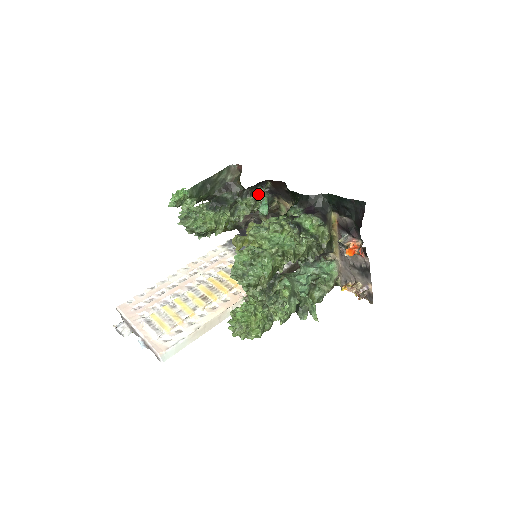
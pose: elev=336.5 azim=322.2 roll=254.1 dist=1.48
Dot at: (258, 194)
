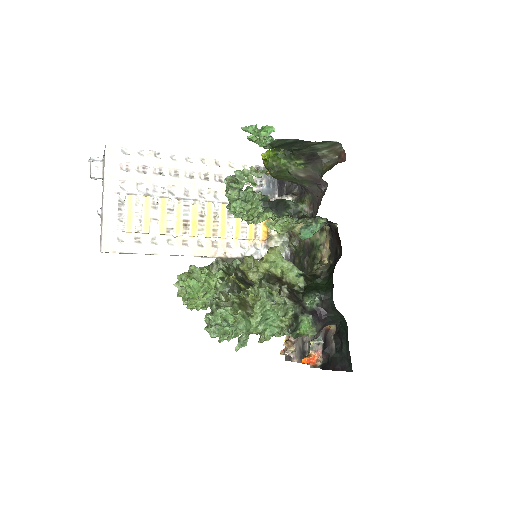
Dot at: (319, 217)
